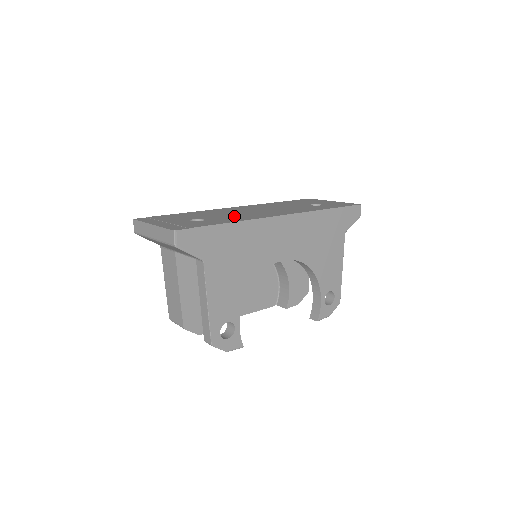
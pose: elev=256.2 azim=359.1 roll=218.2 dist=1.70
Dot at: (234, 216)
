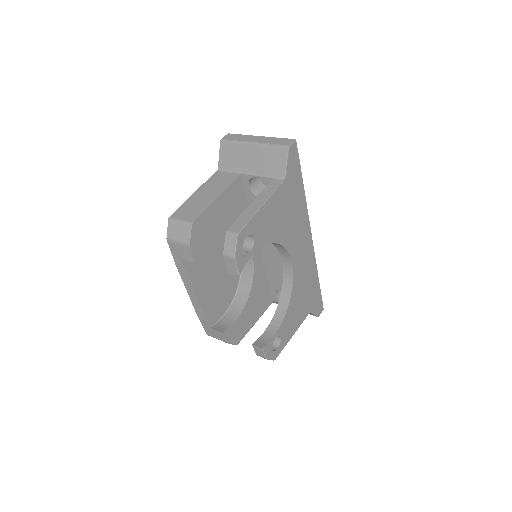
Dot at: occluded
